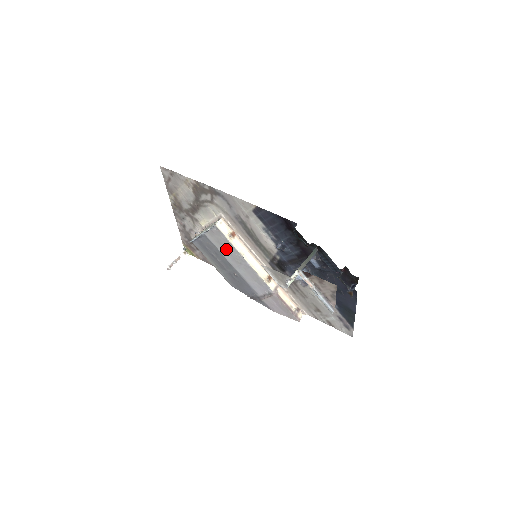
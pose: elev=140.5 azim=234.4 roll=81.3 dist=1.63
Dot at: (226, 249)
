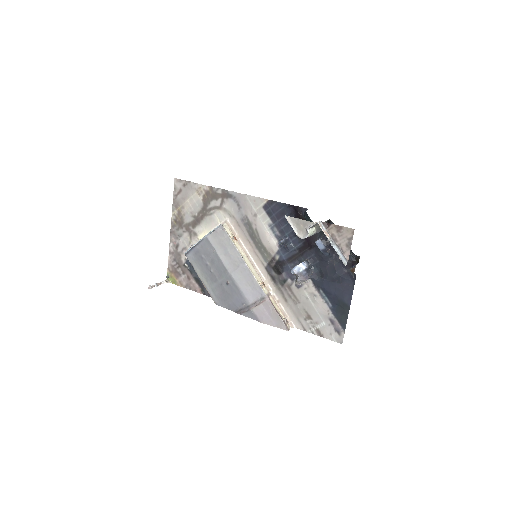
Dot at: (226, 251)
